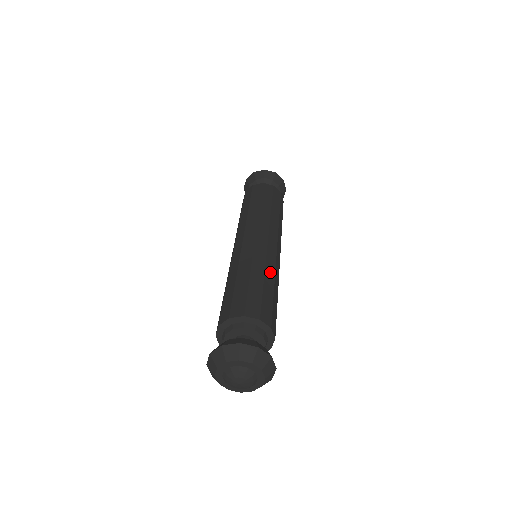
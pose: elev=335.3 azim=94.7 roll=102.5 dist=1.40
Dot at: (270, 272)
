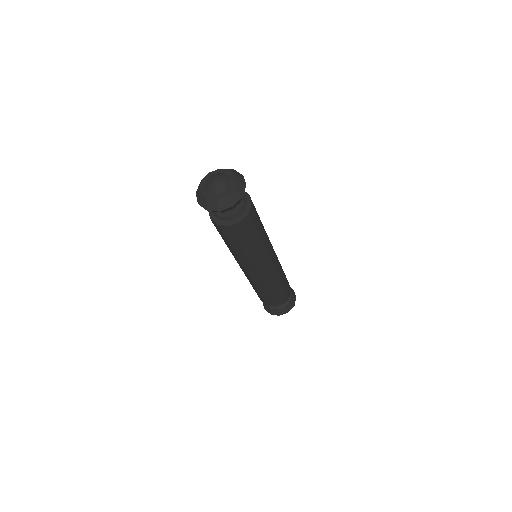
Dot at: occluded
